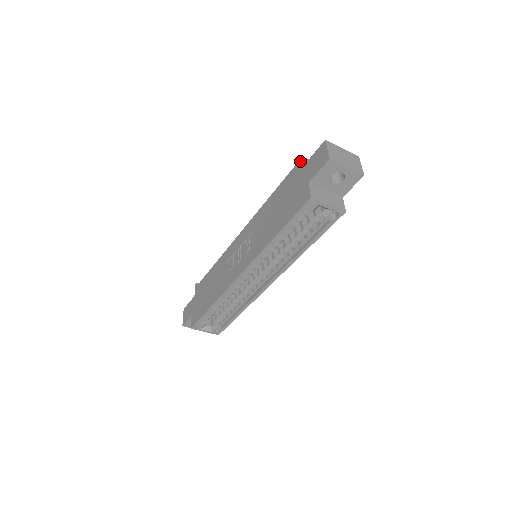
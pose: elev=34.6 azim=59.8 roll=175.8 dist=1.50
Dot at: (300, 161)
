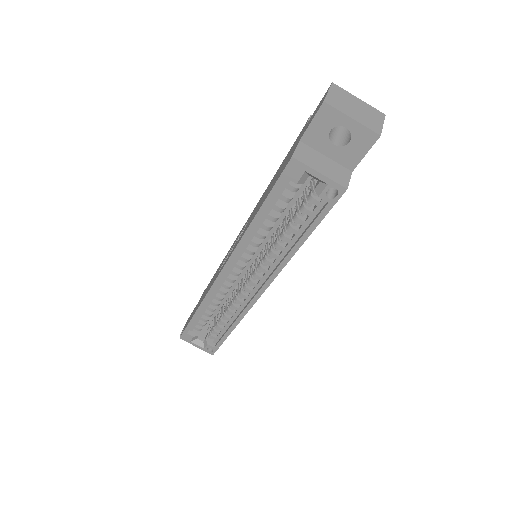
Dot at: (307, 121)
